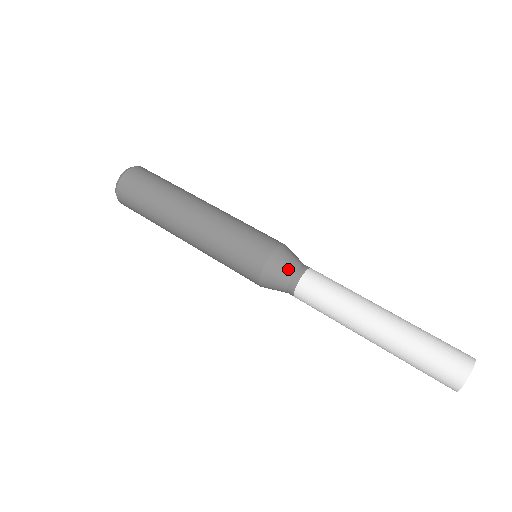
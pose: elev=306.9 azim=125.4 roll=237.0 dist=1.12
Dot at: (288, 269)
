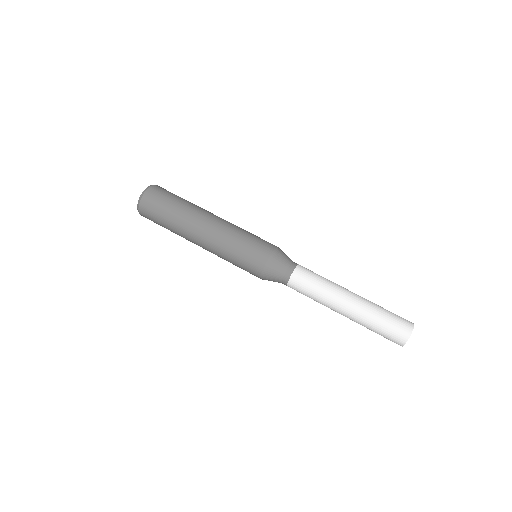
Dot at: (282, 268)
